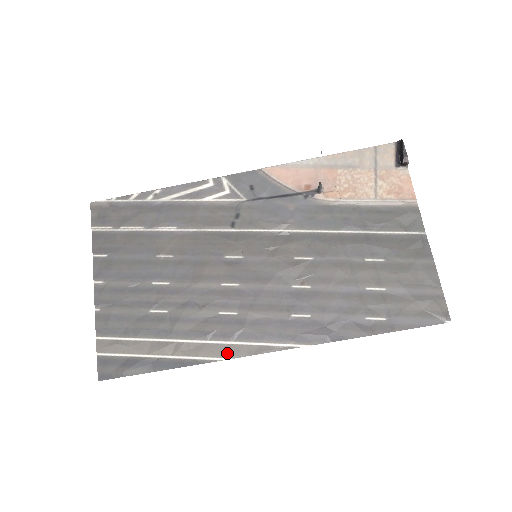
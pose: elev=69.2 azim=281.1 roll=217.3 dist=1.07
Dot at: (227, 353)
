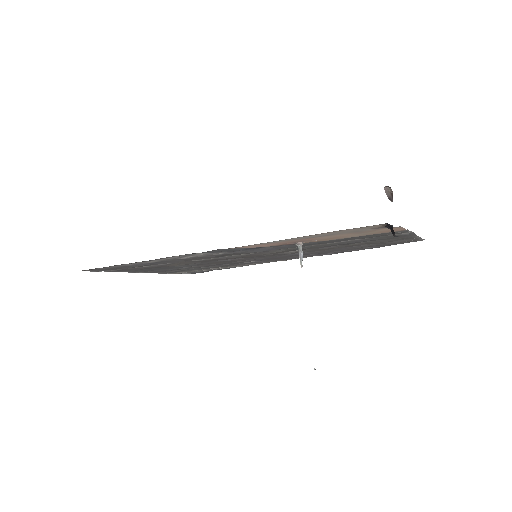
Dot at: (260, 263)
